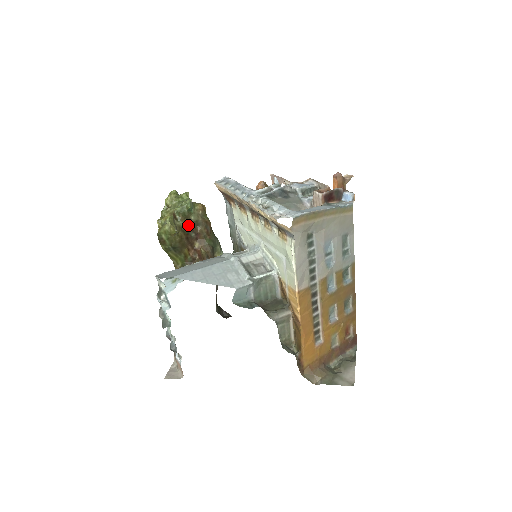
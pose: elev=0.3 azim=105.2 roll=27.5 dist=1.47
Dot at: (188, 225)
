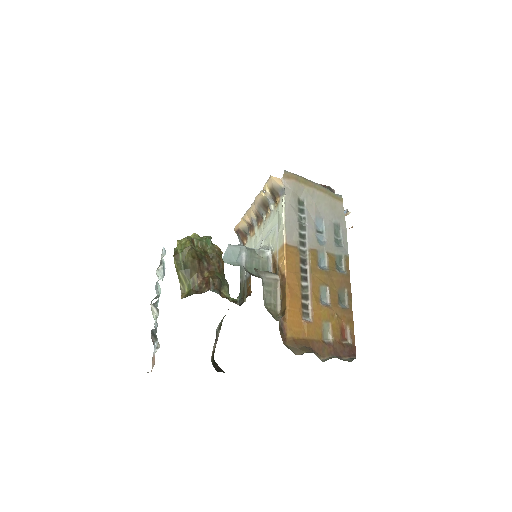
Dot at: (203, 254)
